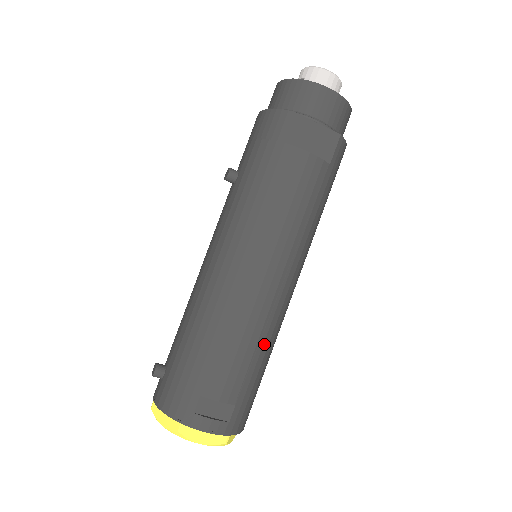
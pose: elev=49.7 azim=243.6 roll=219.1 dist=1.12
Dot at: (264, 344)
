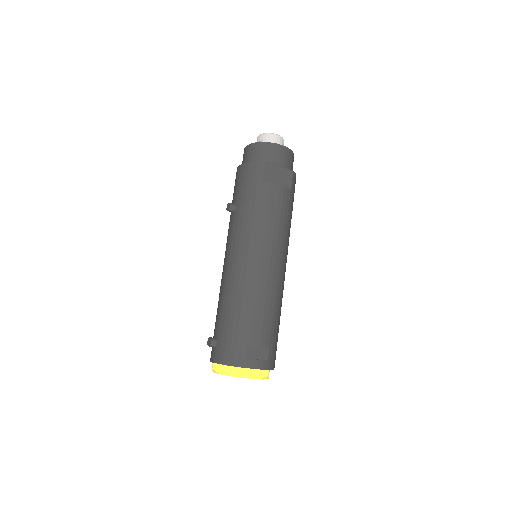
Dot at: (277, 307)
